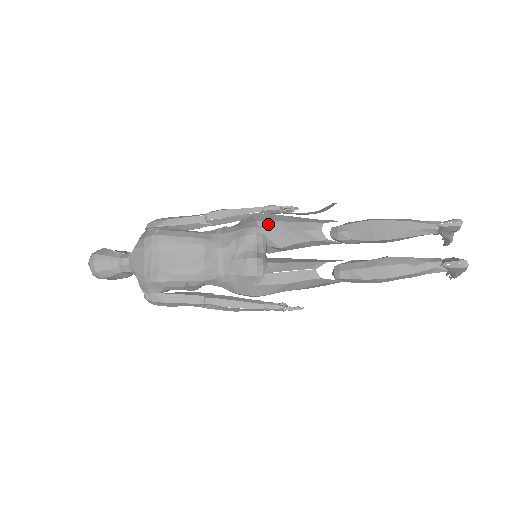
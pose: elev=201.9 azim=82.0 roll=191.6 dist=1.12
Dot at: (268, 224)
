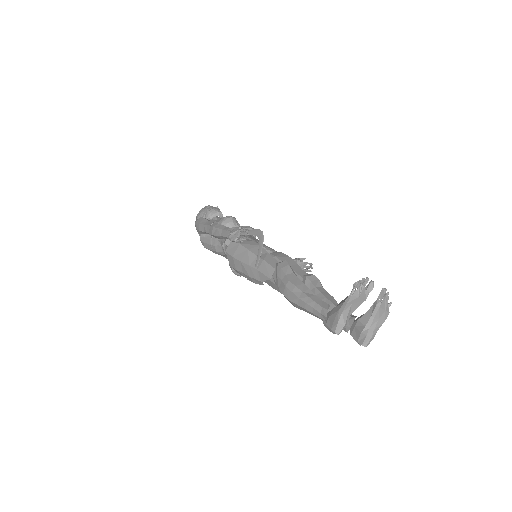
Dot at: occluded
